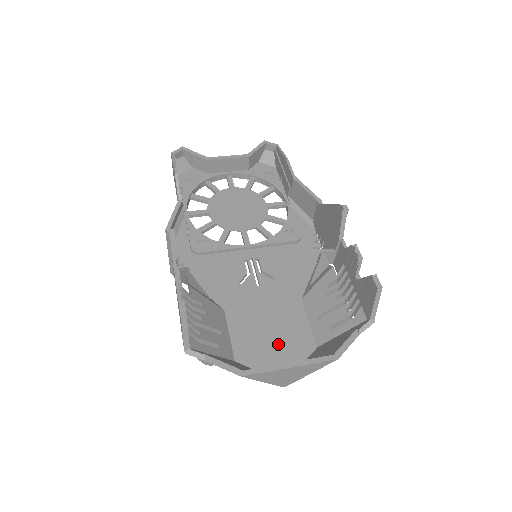
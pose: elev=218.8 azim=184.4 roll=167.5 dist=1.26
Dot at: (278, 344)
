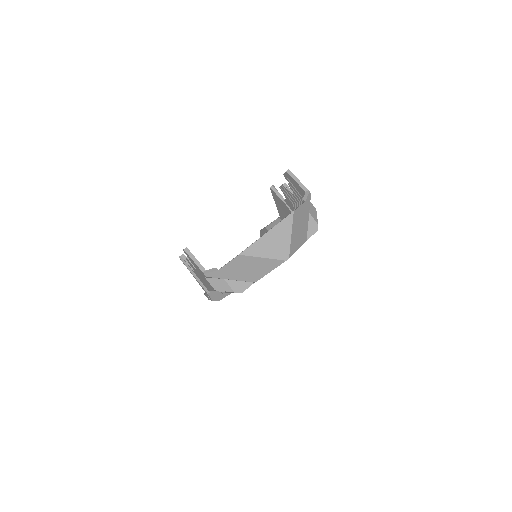
Dot at: occluded
